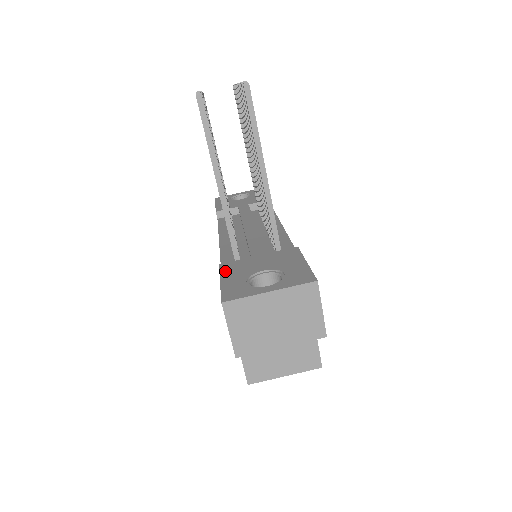
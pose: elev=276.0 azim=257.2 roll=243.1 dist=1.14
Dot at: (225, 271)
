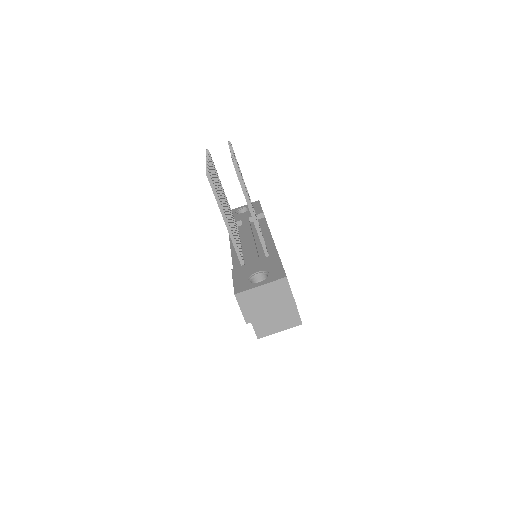
Dot at: (235, 274)
